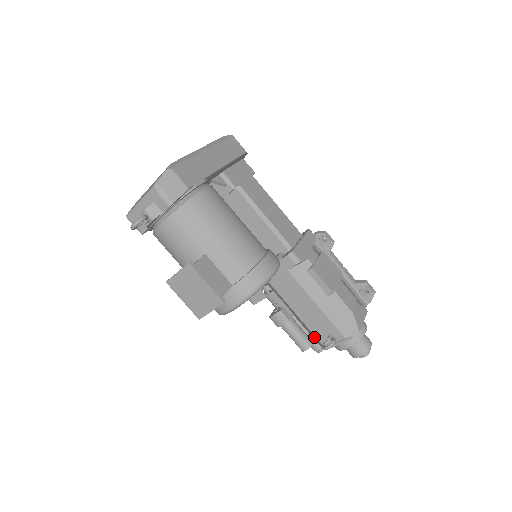
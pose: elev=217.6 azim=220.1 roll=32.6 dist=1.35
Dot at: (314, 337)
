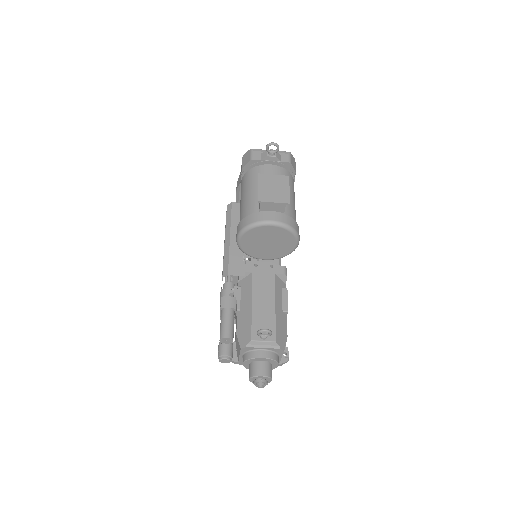
Dot at: (245, 332)
